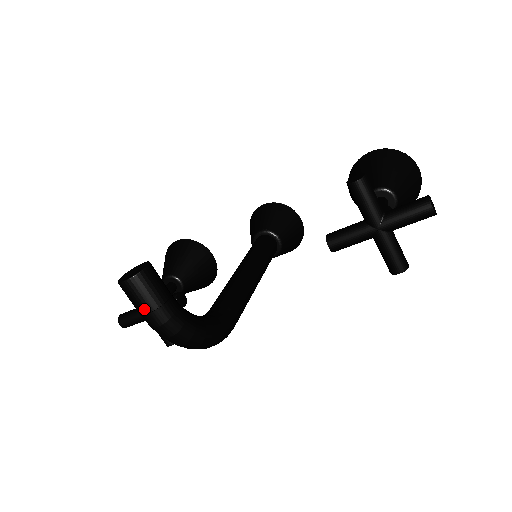
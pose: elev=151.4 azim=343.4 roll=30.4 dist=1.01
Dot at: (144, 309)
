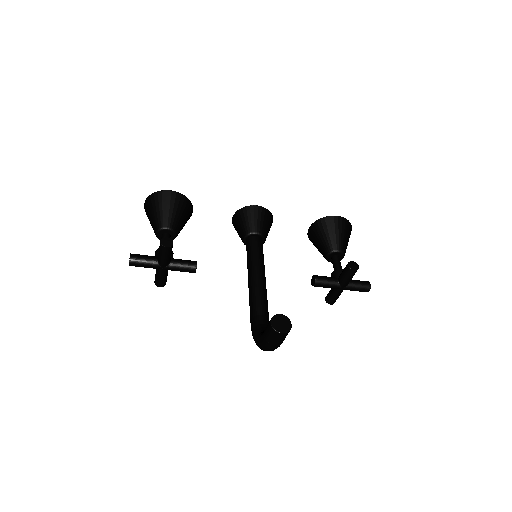
Dot at: (277, 343)
